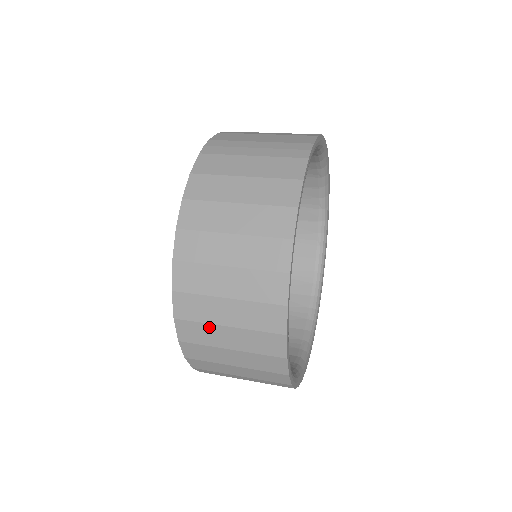
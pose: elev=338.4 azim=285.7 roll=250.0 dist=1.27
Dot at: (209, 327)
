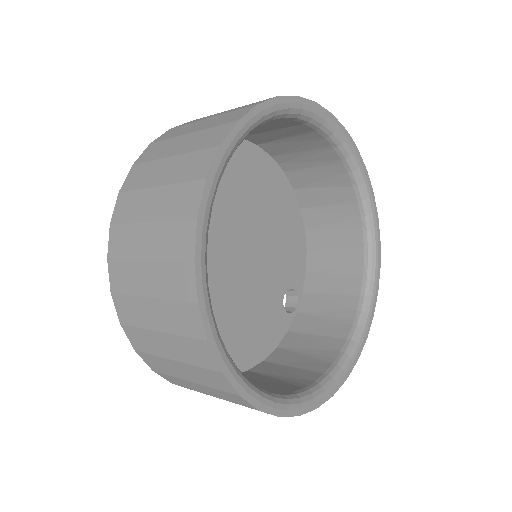
Dot at: (173, 140)
